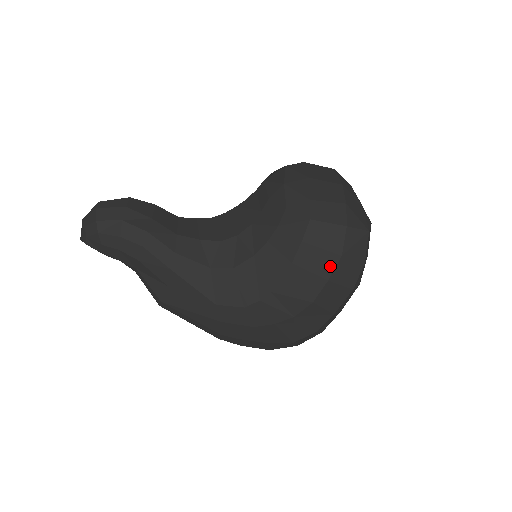
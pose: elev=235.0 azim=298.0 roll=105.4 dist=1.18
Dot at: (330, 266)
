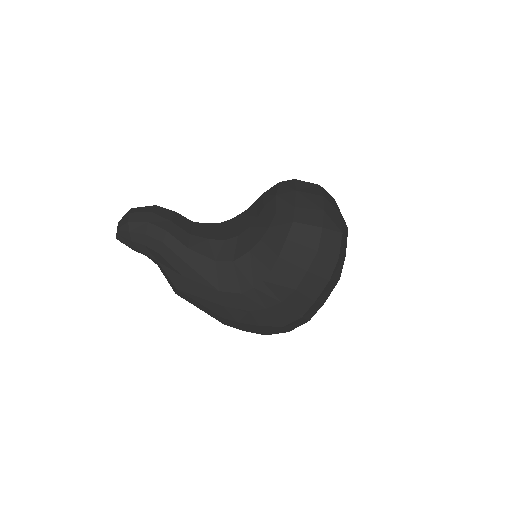
Dot at: (309, 259)
